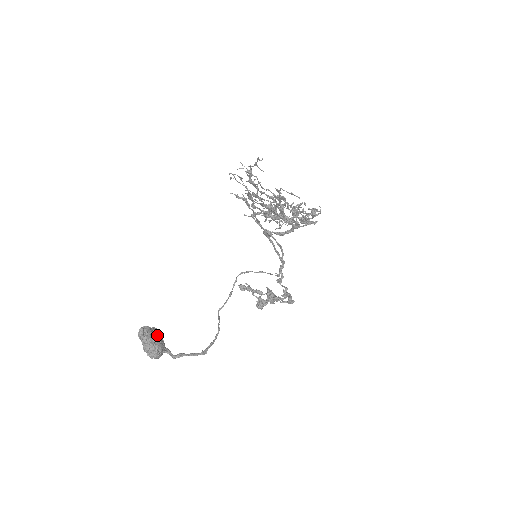
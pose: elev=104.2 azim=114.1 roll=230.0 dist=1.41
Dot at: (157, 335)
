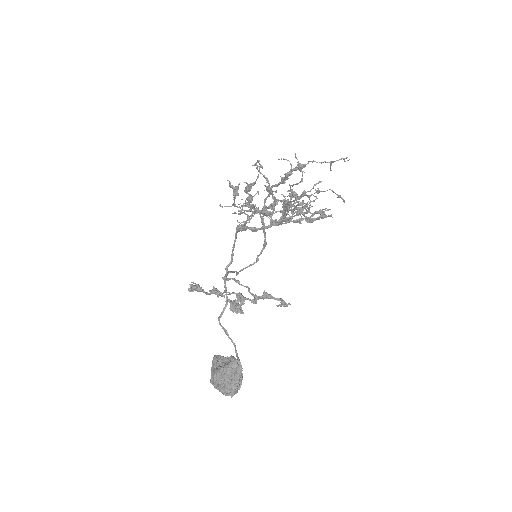
Dot at: occluded
